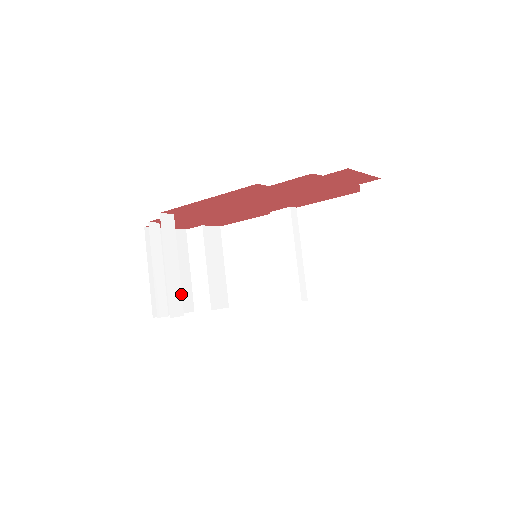
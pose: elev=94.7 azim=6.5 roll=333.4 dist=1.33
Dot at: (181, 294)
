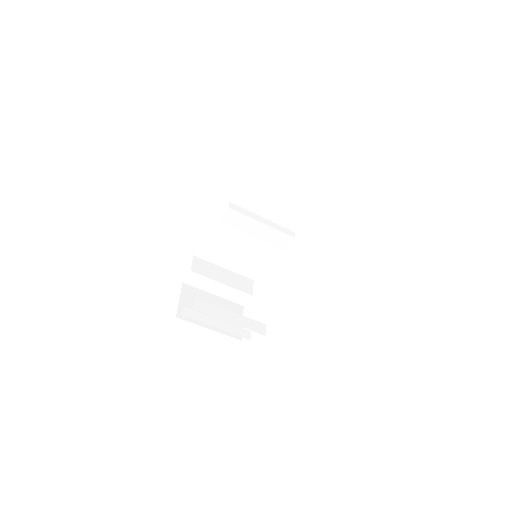
Dot at: (252, 320)
